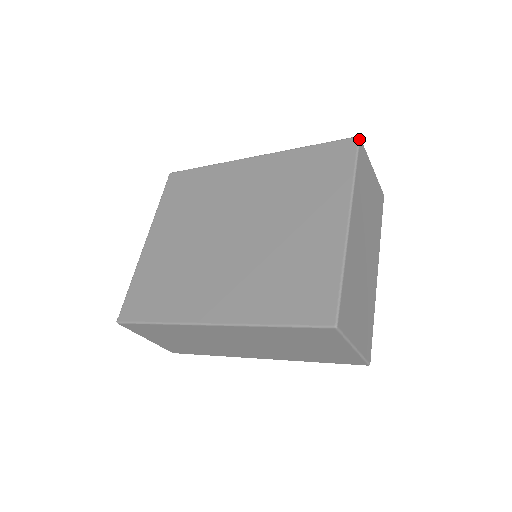
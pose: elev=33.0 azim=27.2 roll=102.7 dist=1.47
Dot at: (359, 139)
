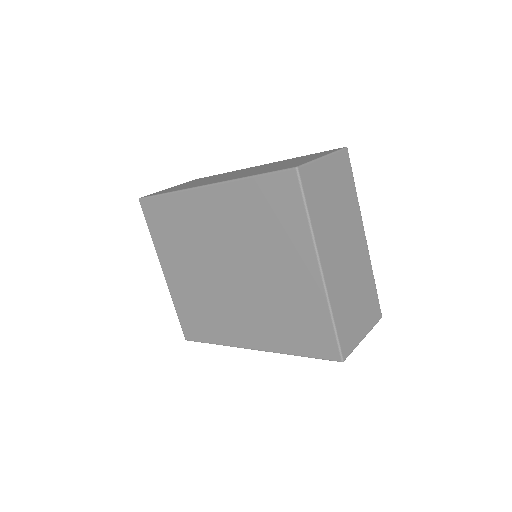
Dot at: (298, 172)
